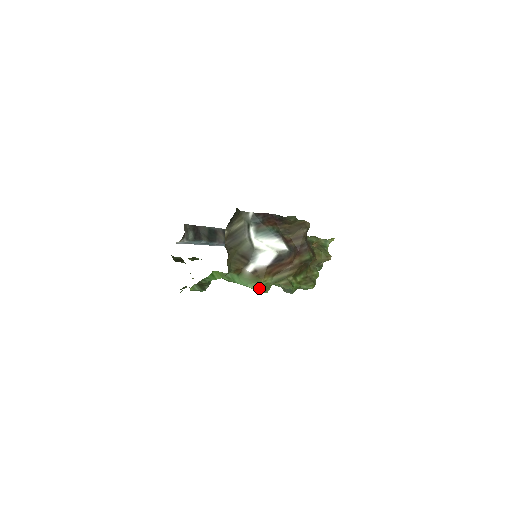
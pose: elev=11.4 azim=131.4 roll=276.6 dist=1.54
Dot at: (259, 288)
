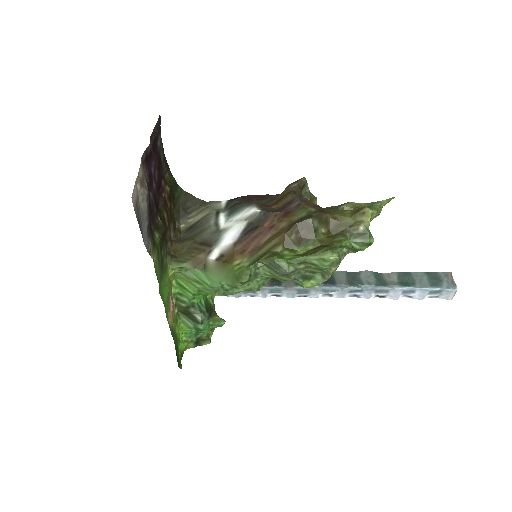
Dot at: (233, 278)
